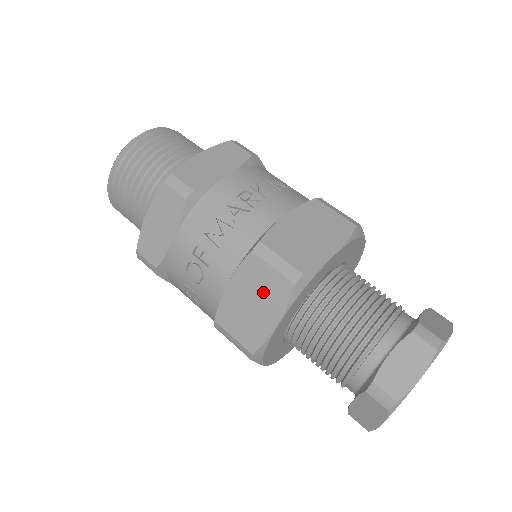
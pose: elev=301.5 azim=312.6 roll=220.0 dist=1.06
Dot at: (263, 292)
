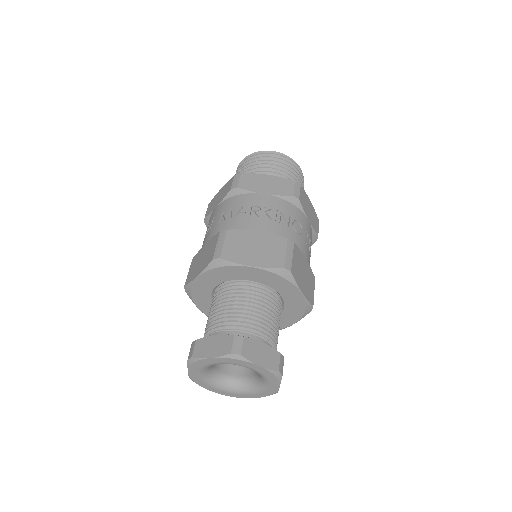
Dot at: (207, 256)
